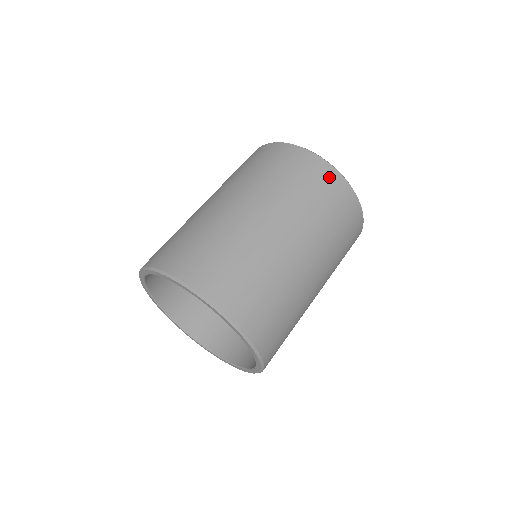
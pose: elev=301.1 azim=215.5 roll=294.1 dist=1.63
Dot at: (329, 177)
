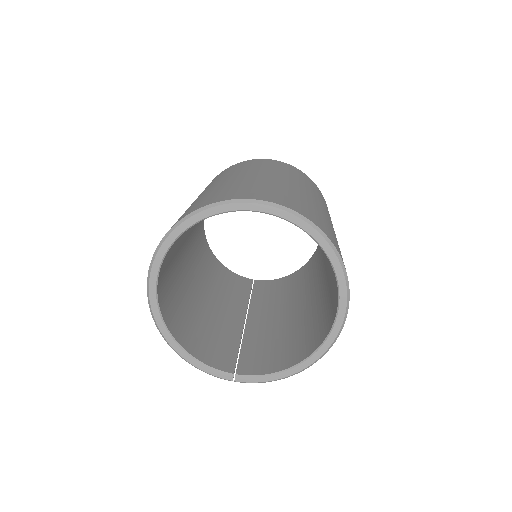
Dot at: (321, 194)
